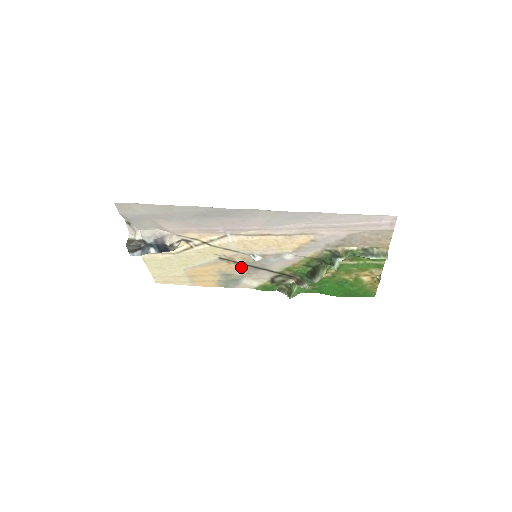
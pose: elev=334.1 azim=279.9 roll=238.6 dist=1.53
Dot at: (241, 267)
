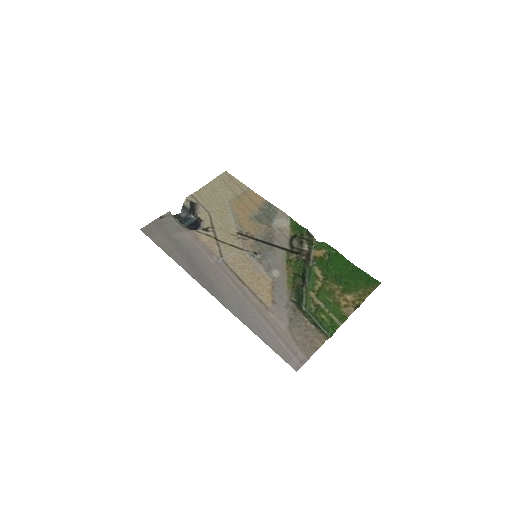
Dot at: (259, 235)
